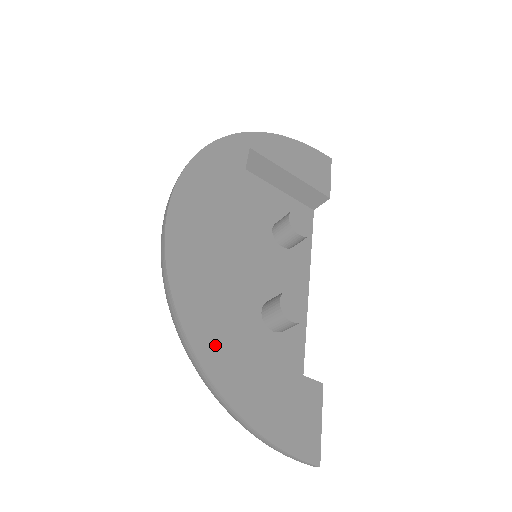
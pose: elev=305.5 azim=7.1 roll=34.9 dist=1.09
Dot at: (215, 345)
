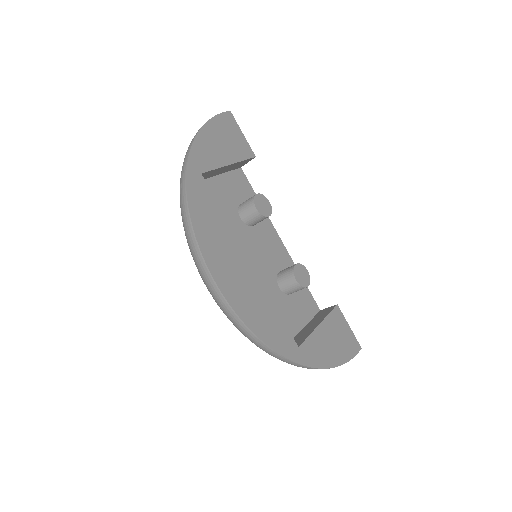
Dot at: (301, 348)
